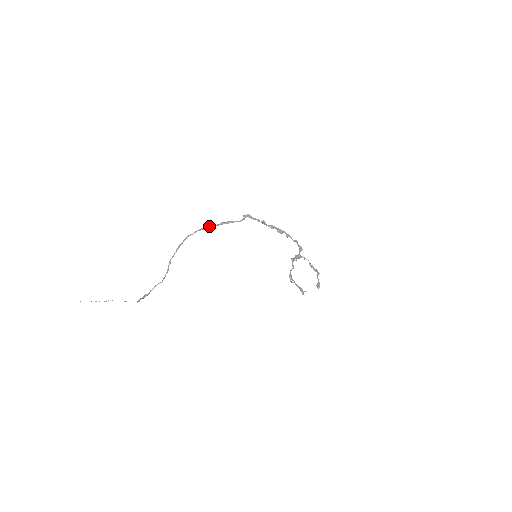
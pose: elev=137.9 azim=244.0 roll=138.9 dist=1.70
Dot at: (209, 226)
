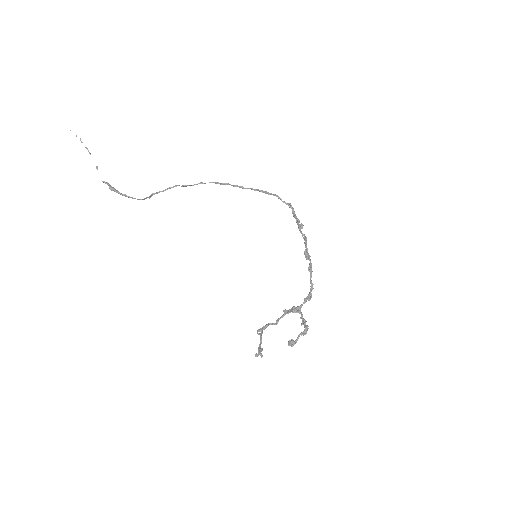
Dot at: occluded
